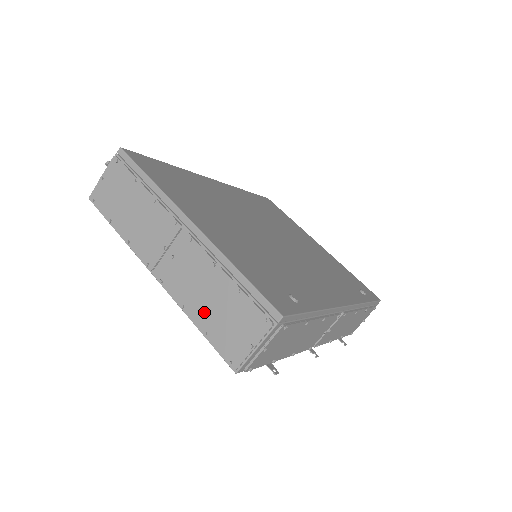
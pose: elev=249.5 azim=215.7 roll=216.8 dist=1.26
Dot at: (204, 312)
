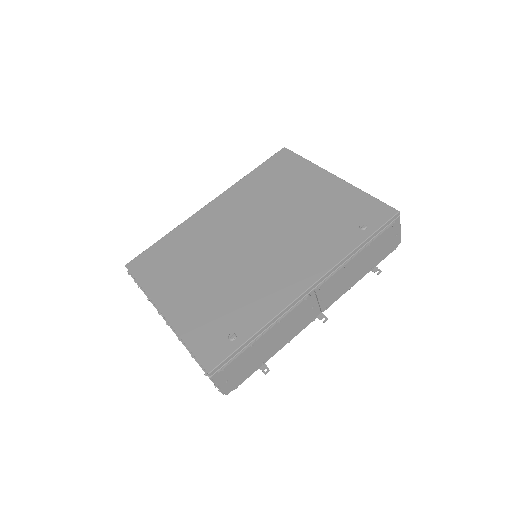
Dot at: occluded
